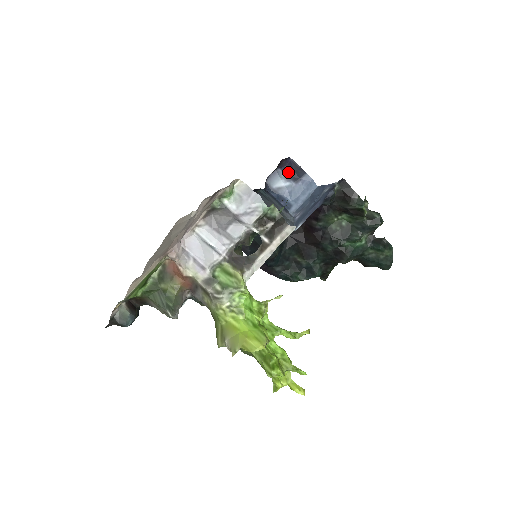
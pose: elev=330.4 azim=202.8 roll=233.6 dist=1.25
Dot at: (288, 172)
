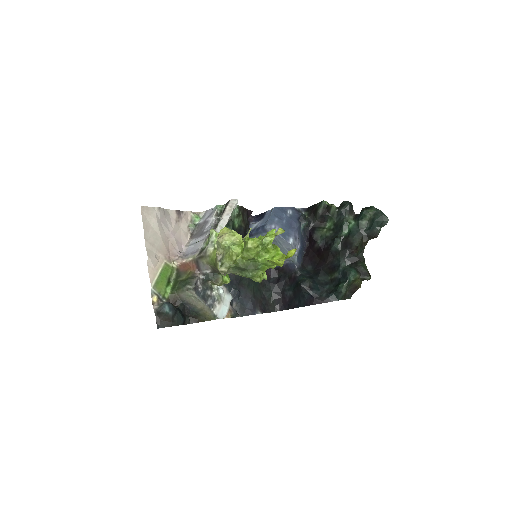
Dot at: (258, 220)
